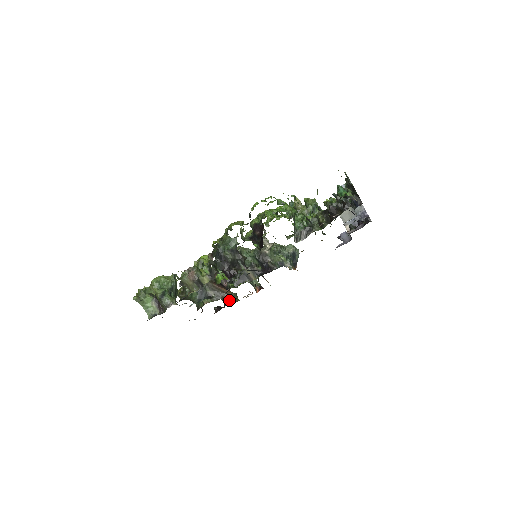
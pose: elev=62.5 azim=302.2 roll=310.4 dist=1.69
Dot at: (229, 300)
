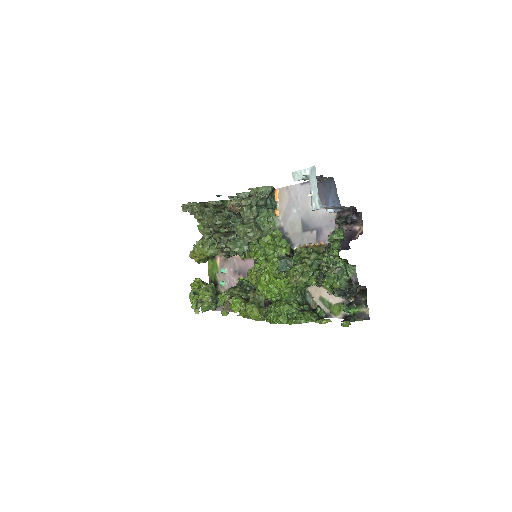
Dot at: occluded
